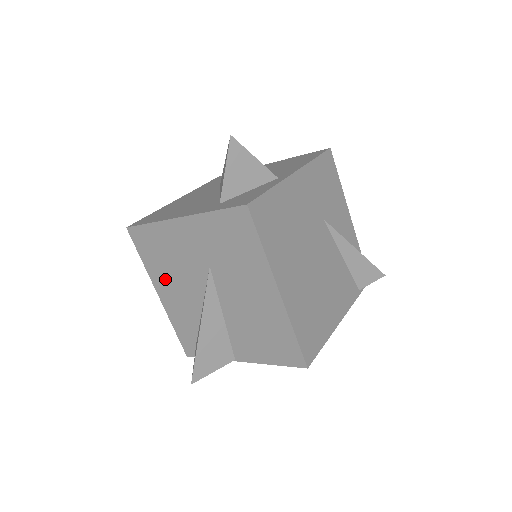
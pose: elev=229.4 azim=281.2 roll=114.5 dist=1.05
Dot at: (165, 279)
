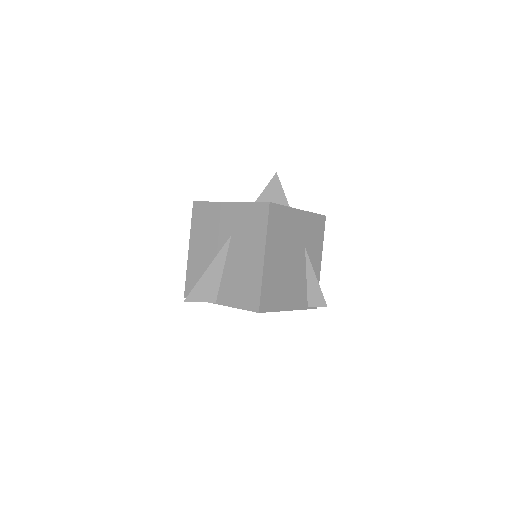
Dot at: (199, 239)
